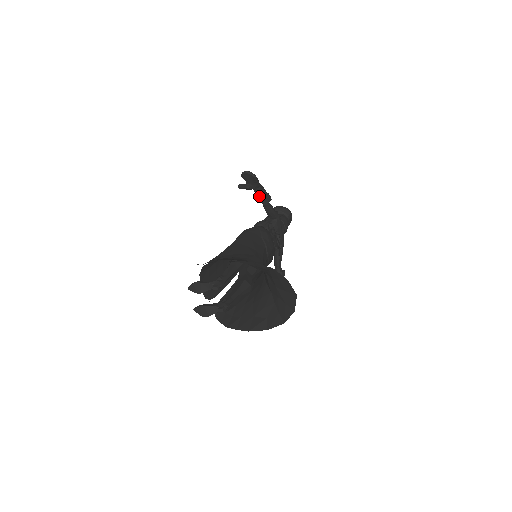
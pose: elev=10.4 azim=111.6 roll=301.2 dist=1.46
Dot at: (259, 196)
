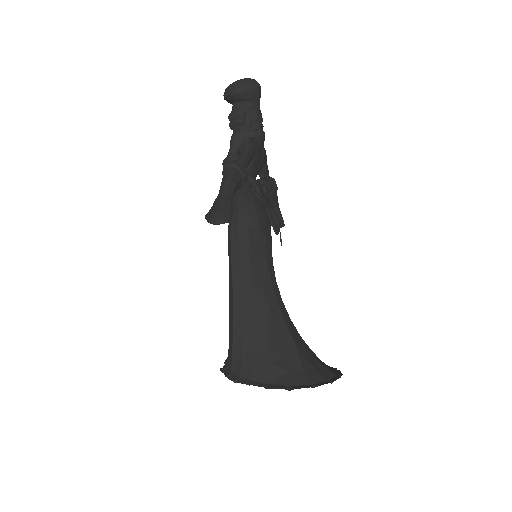
Dot at: occluded
